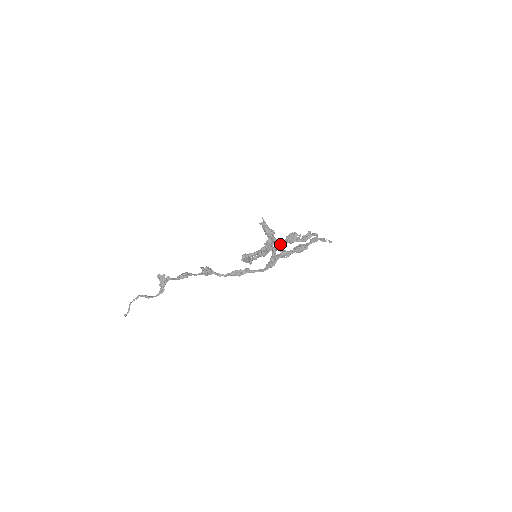
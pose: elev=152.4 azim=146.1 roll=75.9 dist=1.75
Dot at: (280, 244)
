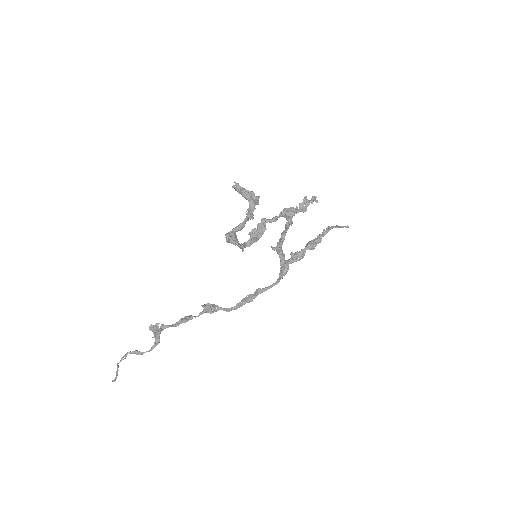
Dot at: (282, 237)
